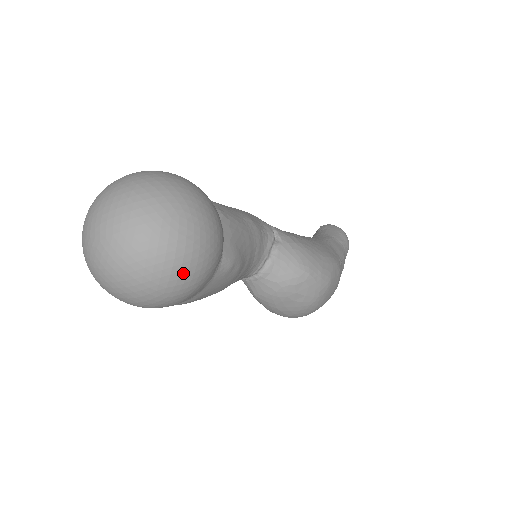
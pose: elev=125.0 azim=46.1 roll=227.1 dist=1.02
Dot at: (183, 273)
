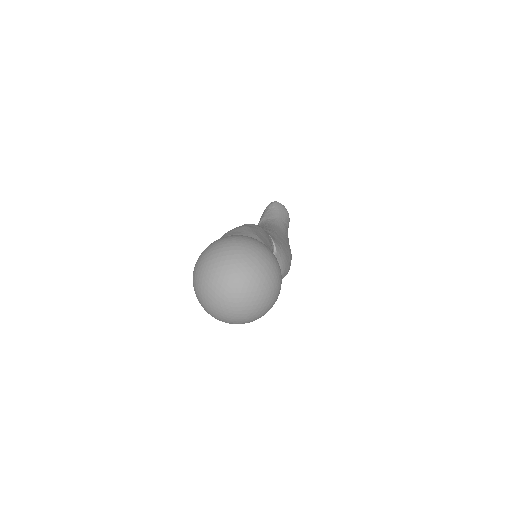
Dot at: occluded
